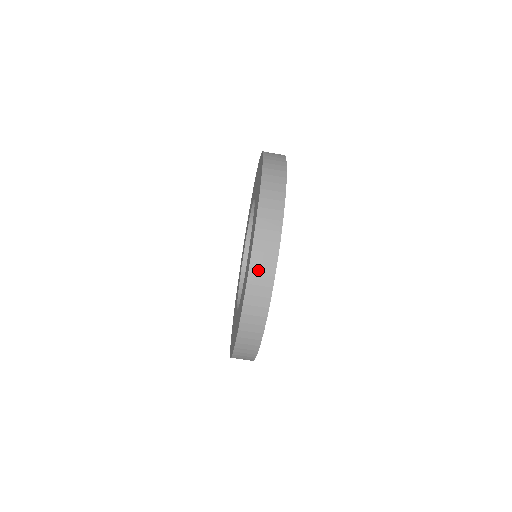
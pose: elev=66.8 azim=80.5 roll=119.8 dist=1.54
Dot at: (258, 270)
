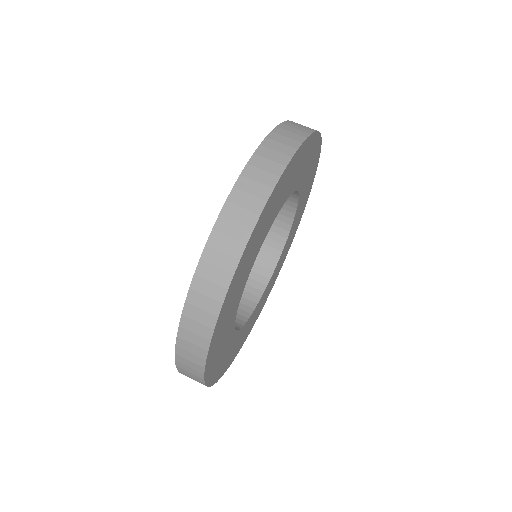
Dot at: occluded
